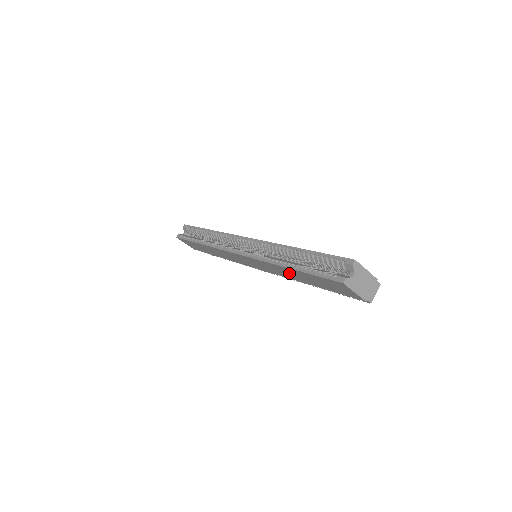
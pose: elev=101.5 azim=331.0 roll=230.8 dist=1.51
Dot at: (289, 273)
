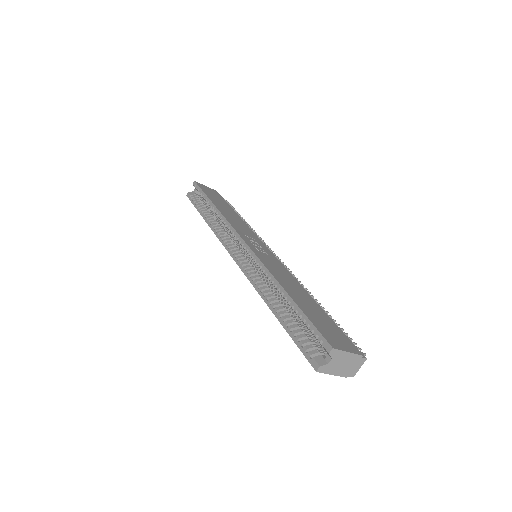
Dot at: occluded
